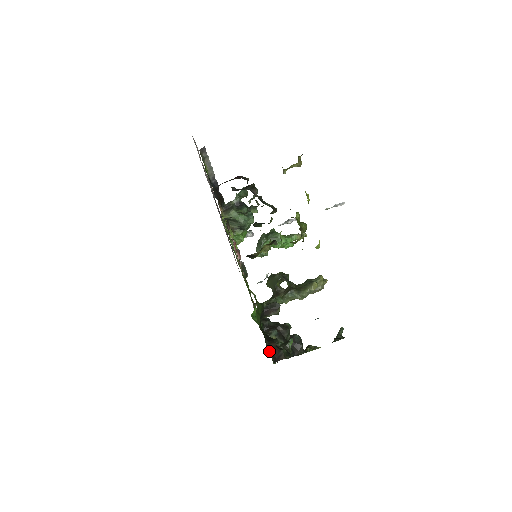
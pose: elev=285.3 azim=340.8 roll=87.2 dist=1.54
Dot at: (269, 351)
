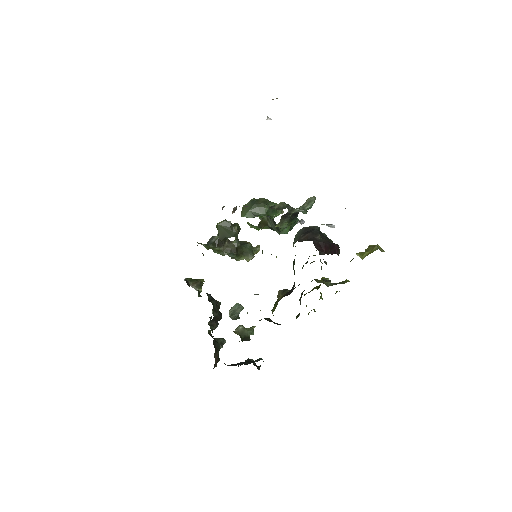
Dot at: occluded
